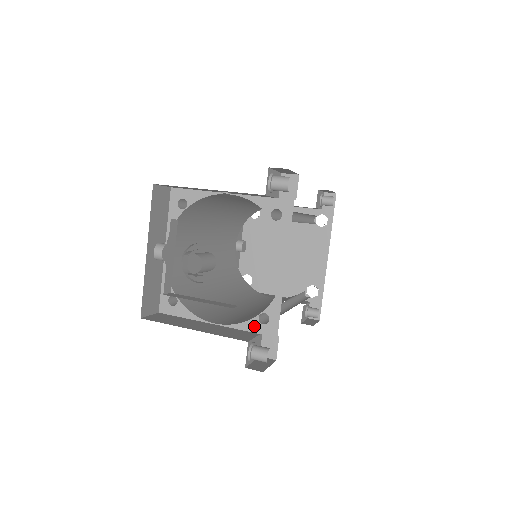
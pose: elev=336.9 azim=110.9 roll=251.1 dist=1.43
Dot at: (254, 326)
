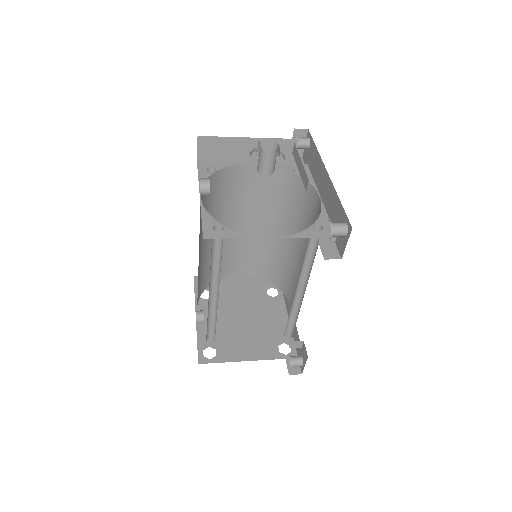
Dot at: (311, 233)
